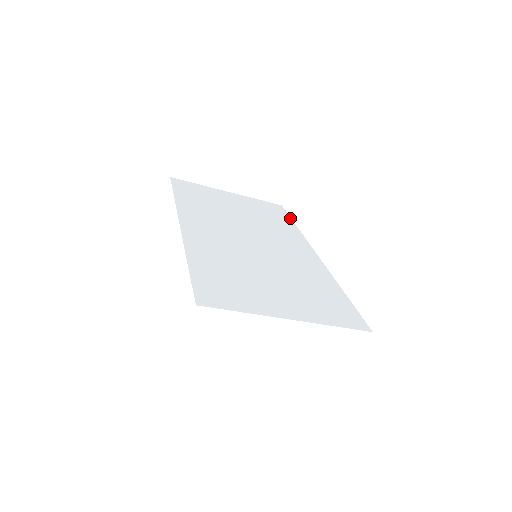
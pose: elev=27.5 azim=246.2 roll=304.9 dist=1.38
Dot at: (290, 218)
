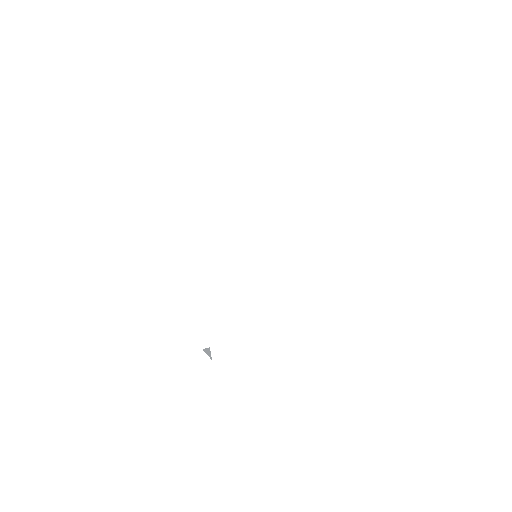
Dot at: (298, 152)
